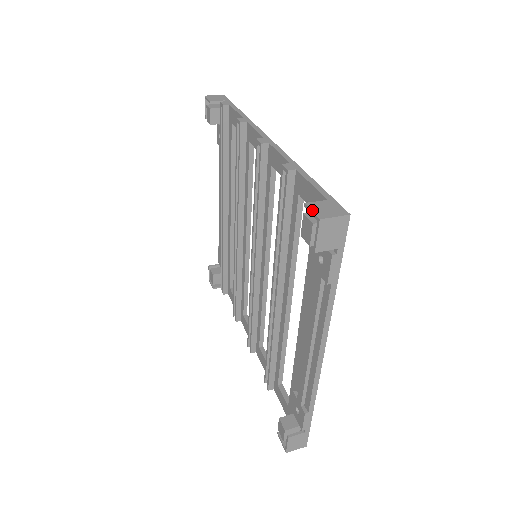
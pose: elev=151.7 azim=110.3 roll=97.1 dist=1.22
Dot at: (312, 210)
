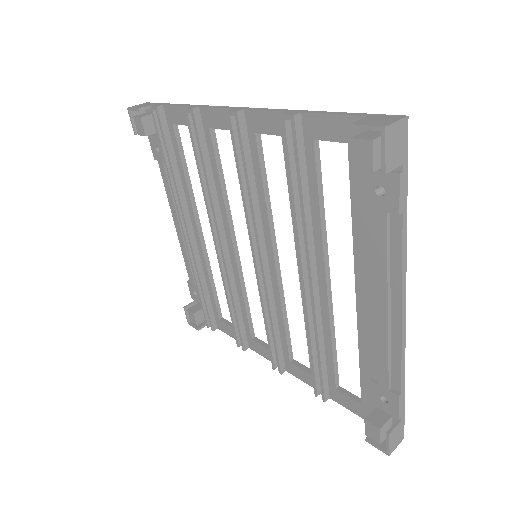
Dot at: (366, 125)
